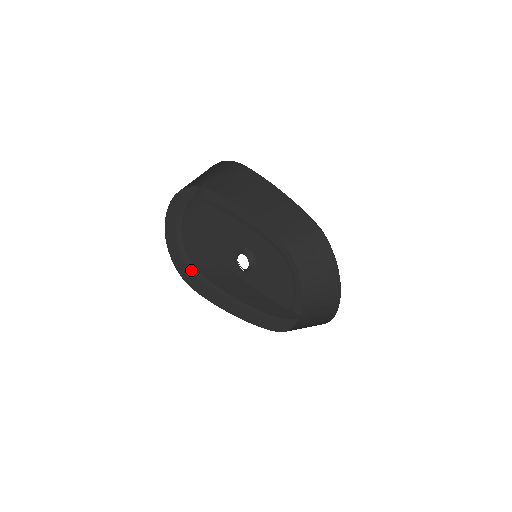
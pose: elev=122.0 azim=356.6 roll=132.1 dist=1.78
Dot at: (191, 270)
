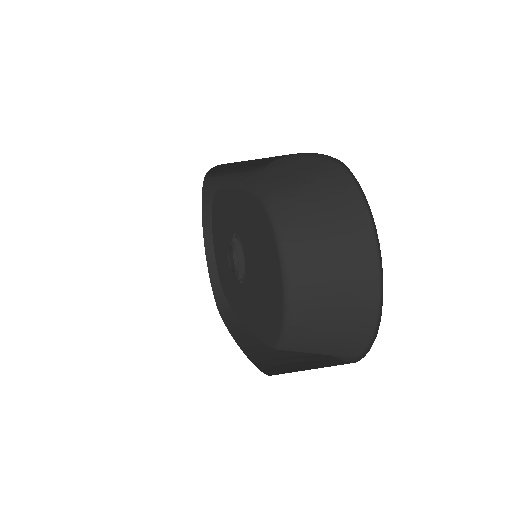
Dot at: occluded
